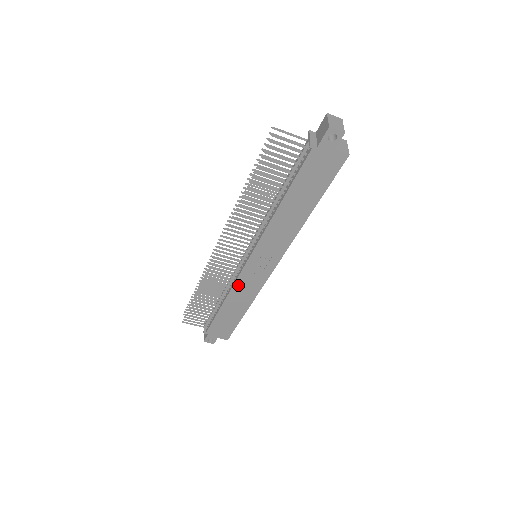
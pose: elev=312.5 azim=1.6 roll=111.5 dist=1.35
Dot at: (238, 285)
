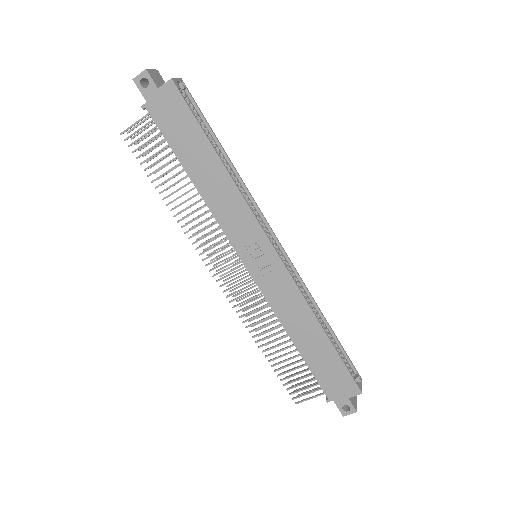
Dot at: (274, 303)
